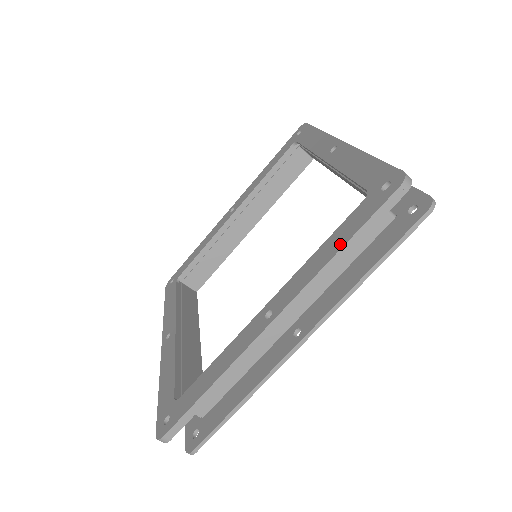
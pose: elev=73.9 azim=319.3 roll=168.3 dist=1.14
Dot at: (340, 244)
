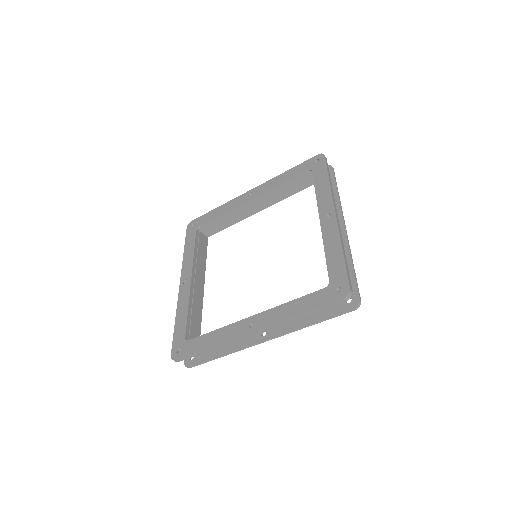
Dot at: (326, 179)
